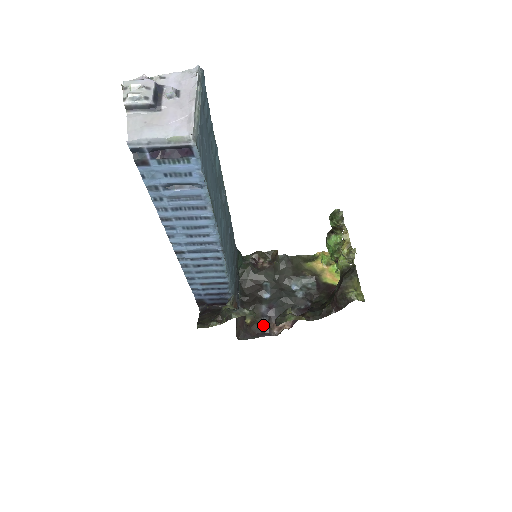
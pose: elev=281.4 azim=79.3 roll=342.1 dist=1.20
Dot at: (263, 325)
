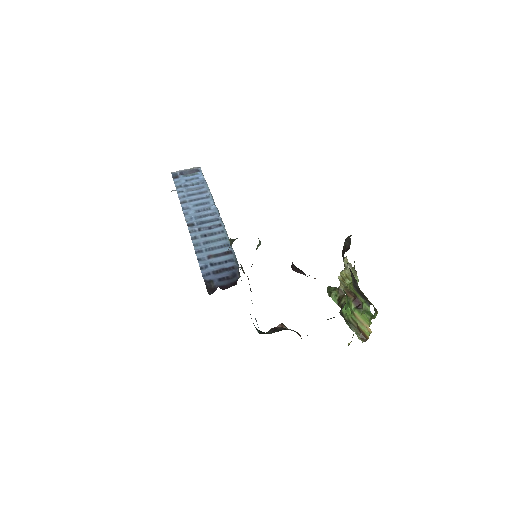
Dot at: occluded
